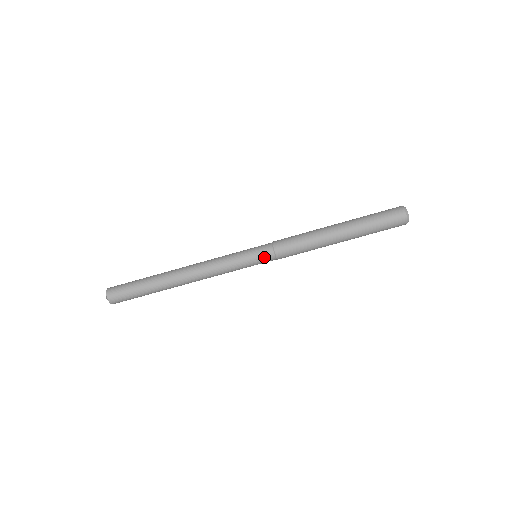
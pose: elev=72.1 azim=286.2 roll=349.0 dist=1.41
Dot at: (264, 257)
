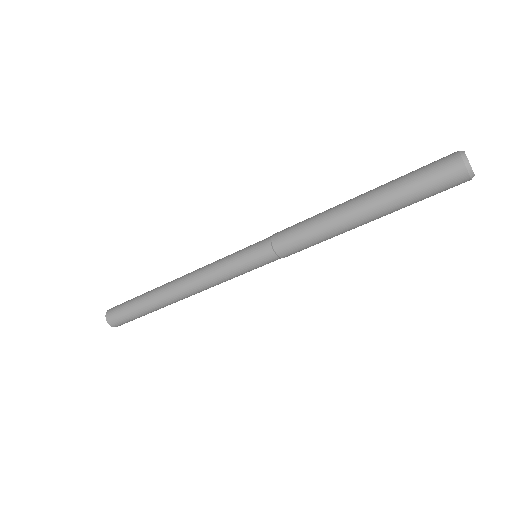
Dot at: (268, 263)
